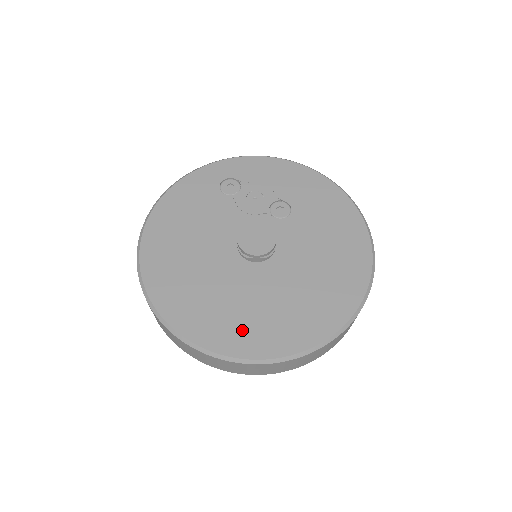
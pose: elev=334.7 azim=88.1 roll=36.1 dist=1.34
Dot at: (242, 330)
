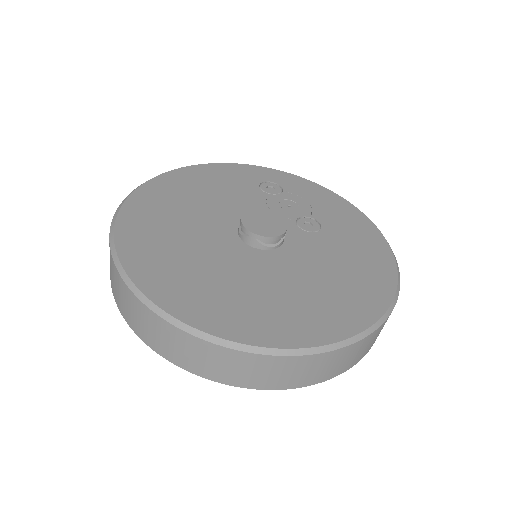
Dot at: (184, 286)
